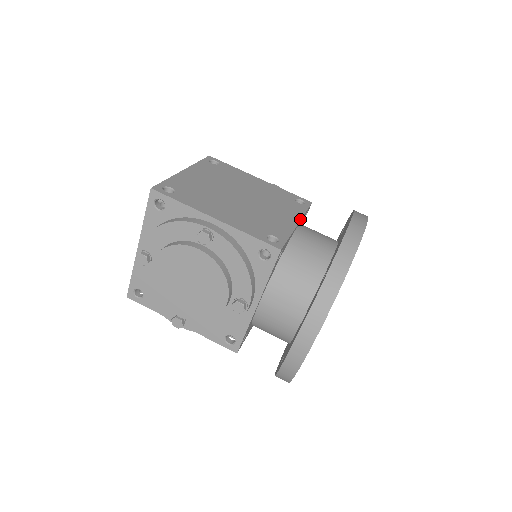
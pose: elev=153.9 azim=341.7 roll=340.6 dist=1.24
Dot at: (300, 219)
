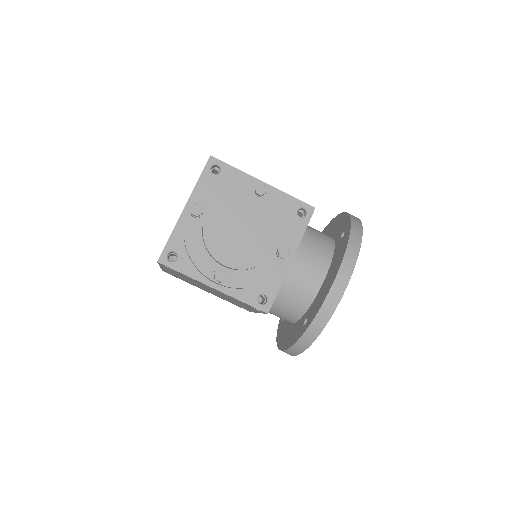
Dot at: occluded
